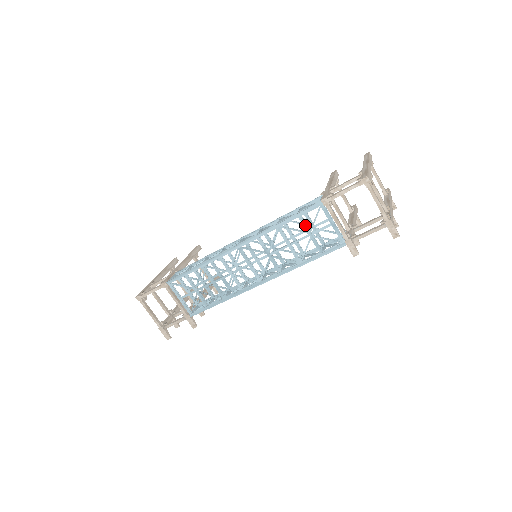
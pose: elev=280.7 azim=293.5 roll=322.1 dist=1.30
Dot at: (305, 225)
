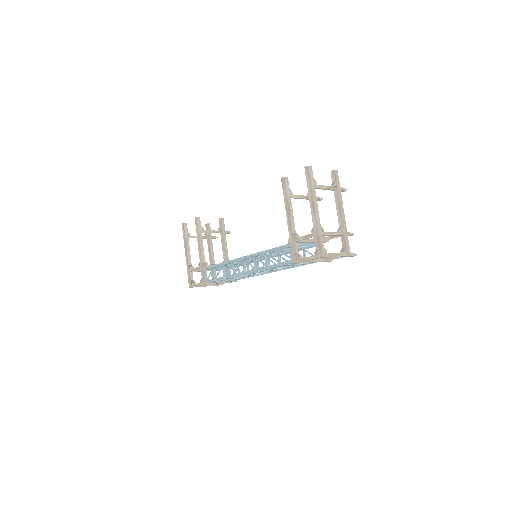
Dot at: (287, 265)
